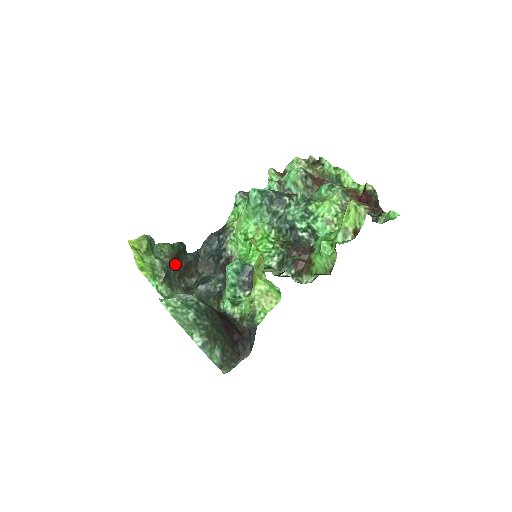
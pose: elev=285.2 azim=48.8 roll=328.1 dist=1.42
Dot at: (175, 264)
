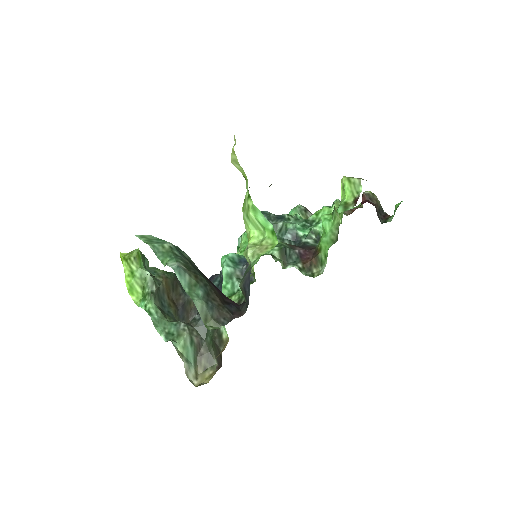
Dot at: (171, 297)
